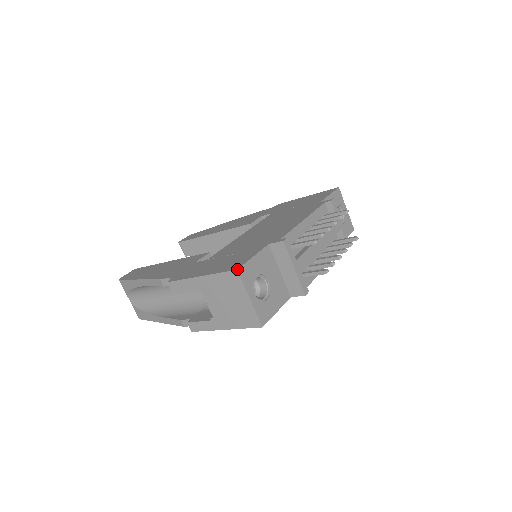
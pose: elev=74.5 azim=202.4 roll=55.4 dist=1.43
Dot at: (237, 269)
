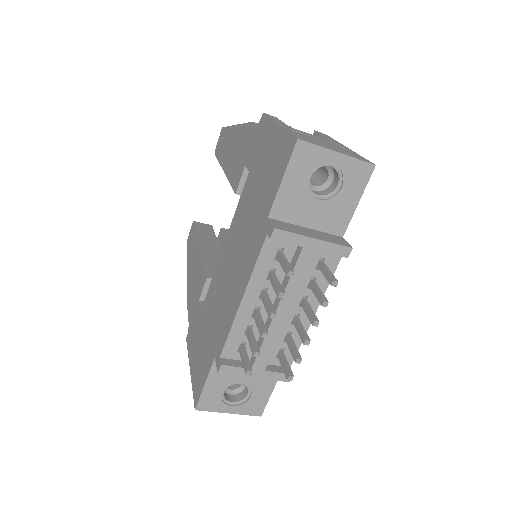
Dot at: (195, 409)
